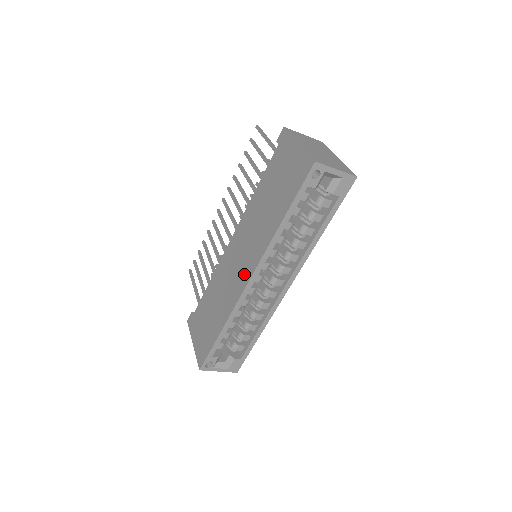
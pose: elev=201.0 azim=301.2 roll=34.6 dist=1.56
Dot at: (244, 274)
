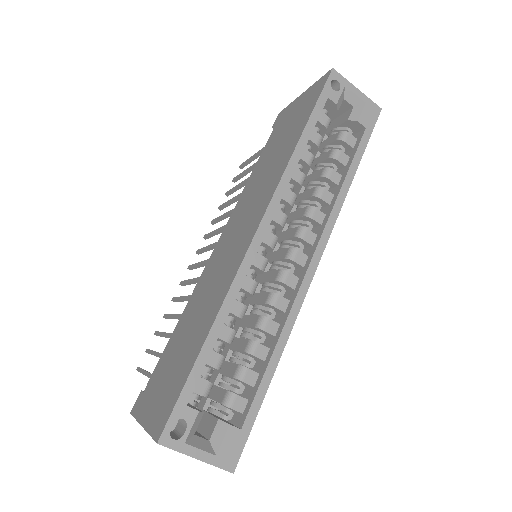
Dot at: (247, 235)
